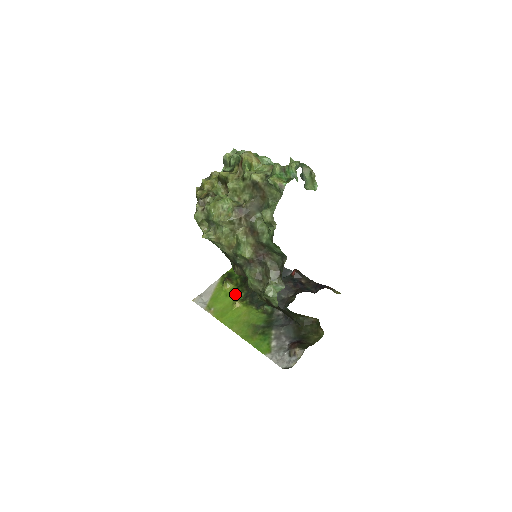
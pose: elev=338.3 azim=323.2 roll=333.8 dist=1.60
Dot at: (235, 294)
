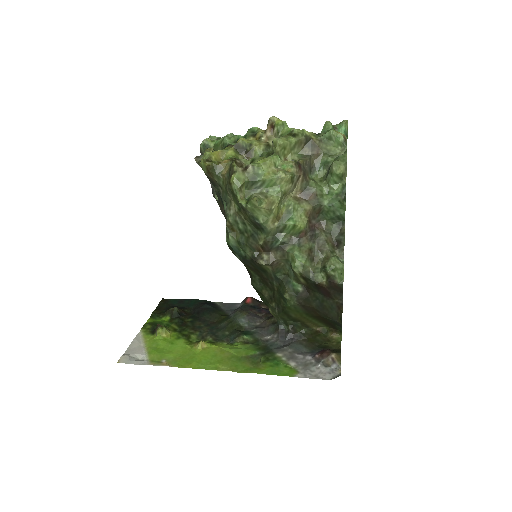
Dot at: (184, 338)
